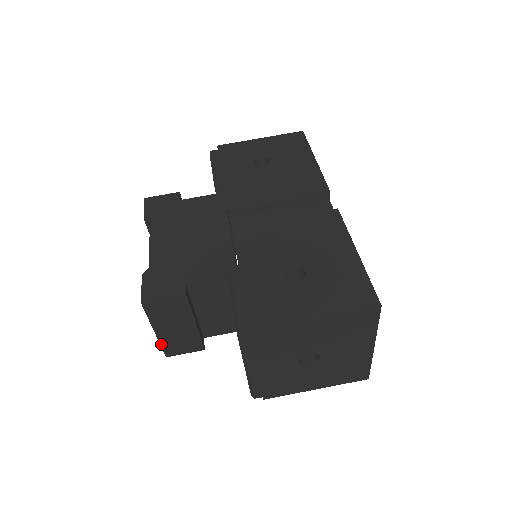
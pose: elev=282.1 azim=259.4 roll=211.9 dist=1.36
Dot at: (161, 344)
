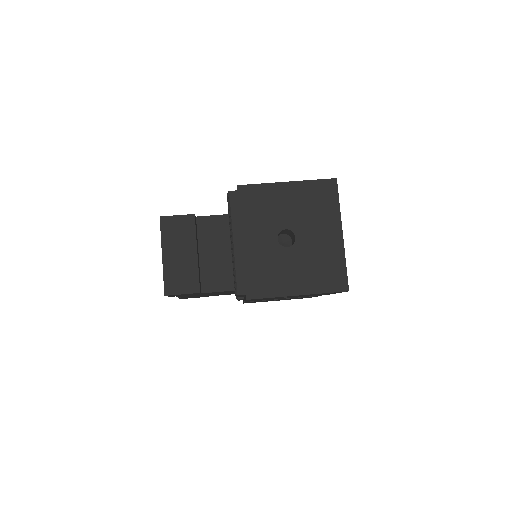
Dot at: (164, 274)
